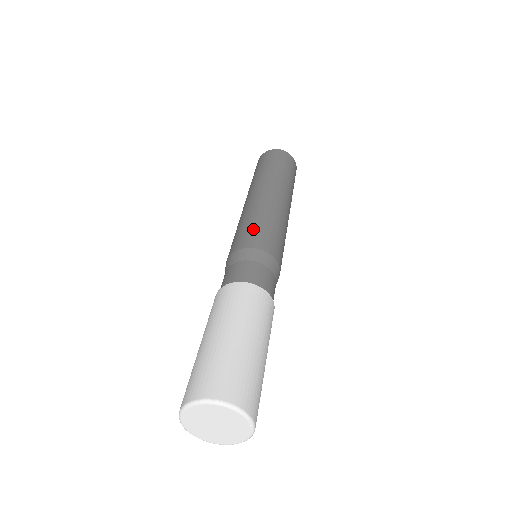
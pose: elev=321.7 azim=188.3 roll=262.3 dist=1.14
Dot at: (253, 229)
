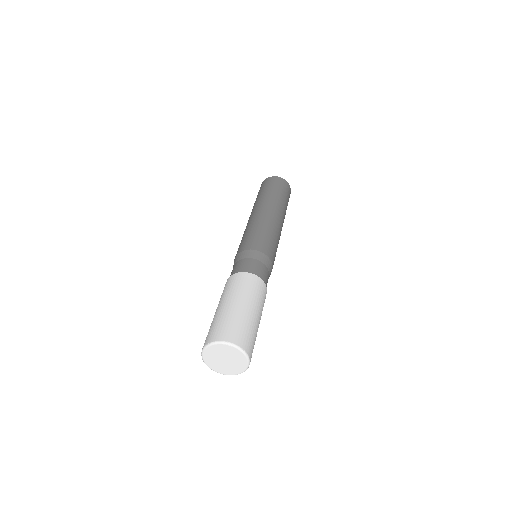
Dot at: (262, 238)
